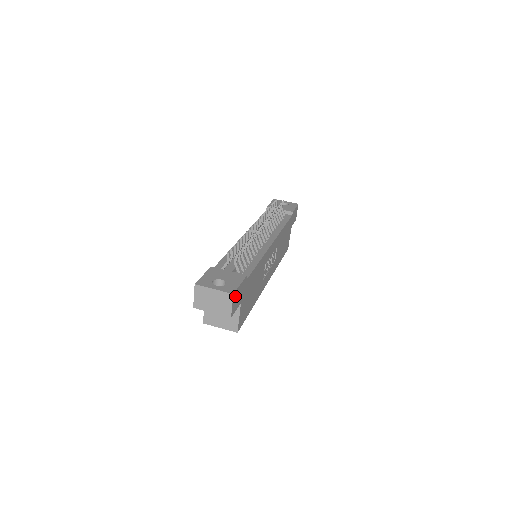
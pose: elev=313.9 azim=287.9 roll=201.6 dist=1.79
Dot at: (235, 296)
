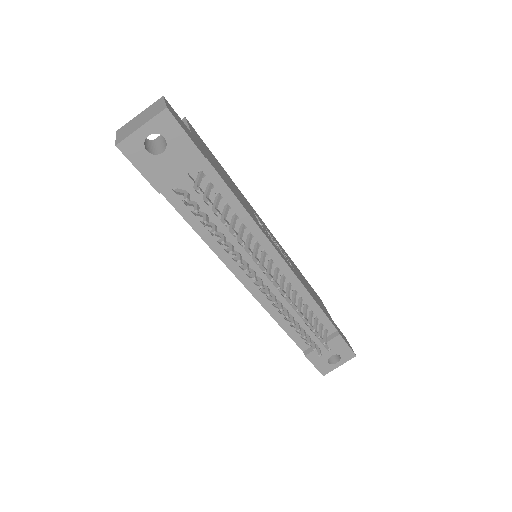
Dot at: occluded
